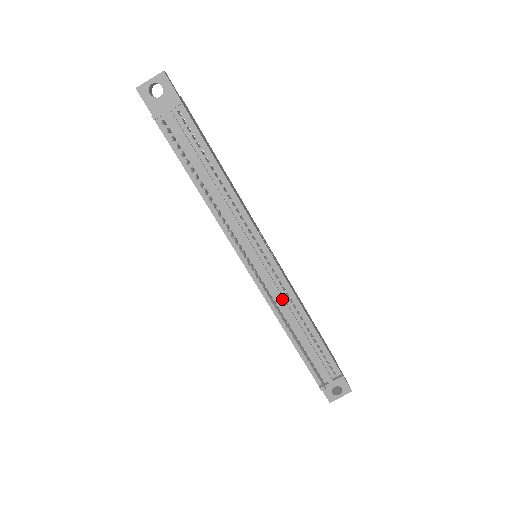
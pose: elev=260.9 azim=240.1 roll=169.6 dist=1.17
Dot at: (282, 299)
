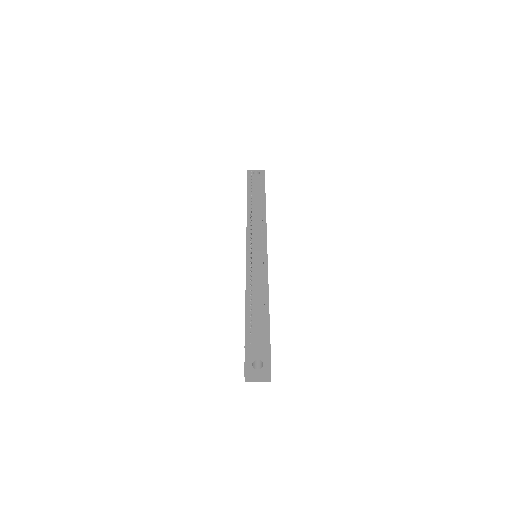
Dot at: (258, 269)
